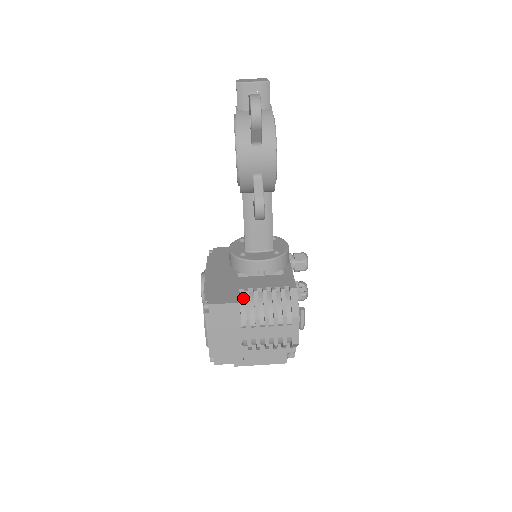
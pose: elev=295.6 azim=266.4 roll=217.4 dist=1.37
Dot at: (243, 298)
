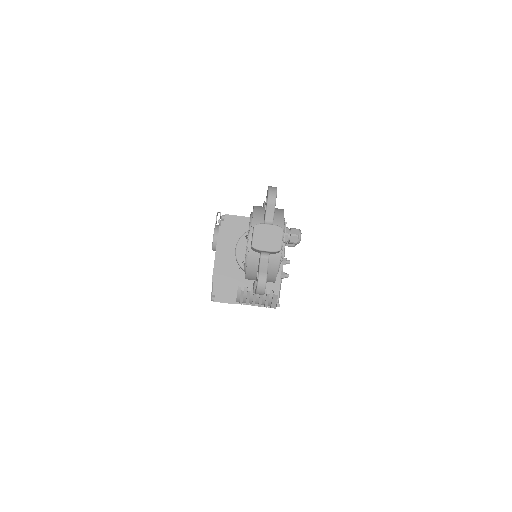
Dot at: (240, 291)
